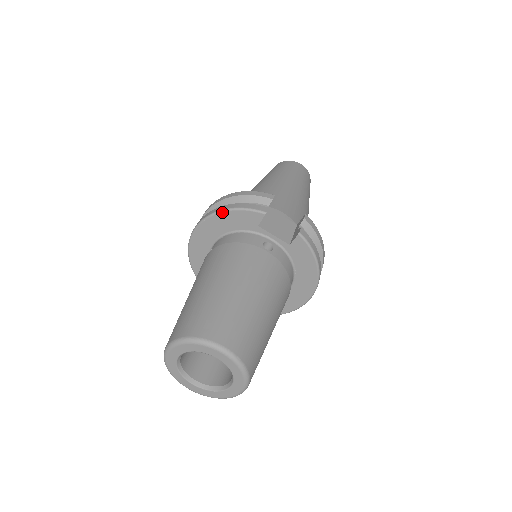
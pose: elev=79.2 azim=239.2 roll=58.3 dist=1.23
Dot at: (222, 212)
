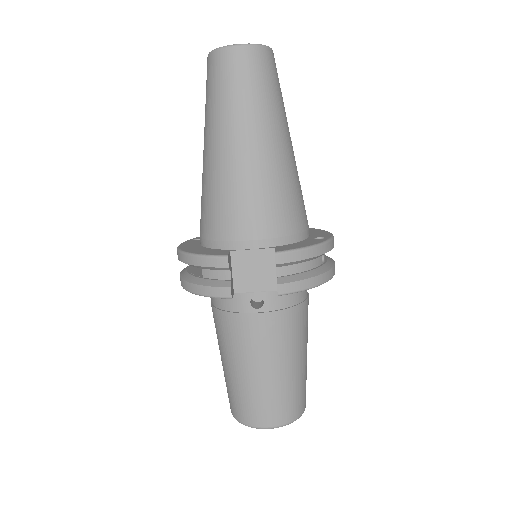
Dot at: (192, 293)
